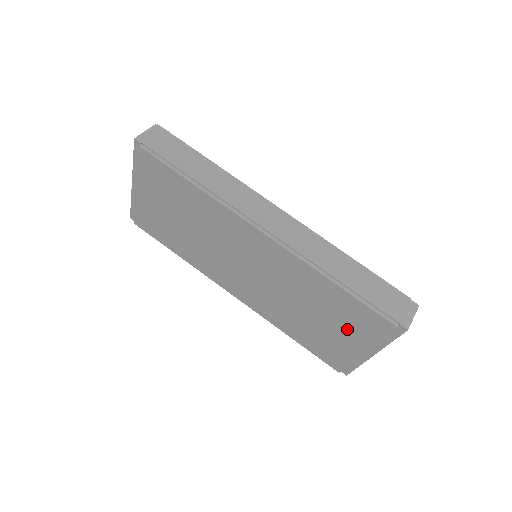
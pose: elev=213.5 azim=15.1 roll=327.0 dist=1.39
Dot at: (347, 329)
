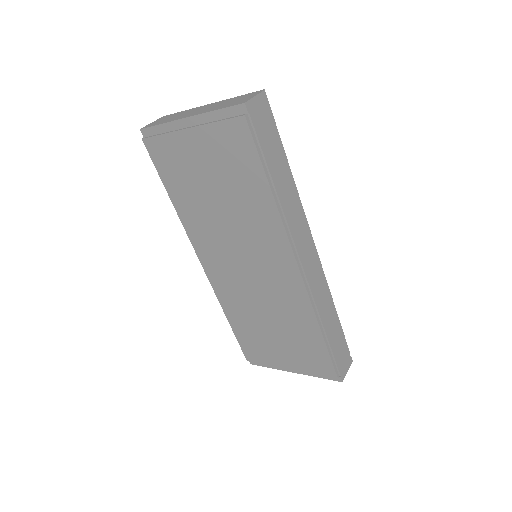
Dot at: (293, 352)
